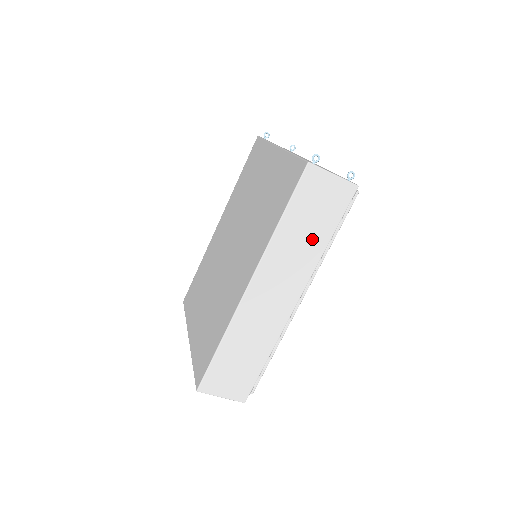
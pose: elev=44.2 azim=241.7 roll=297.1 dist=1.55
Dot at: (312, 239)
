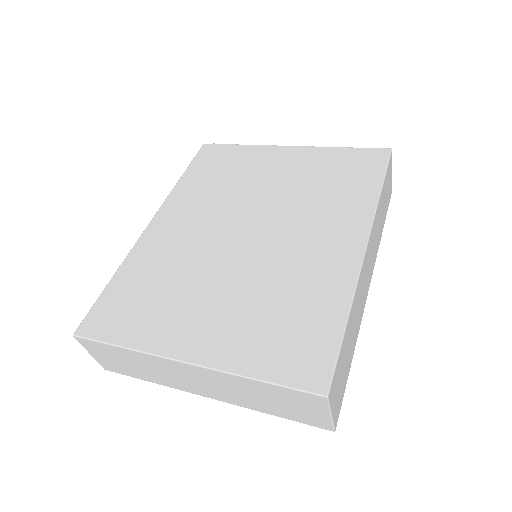
Dot at: (381, 223)
